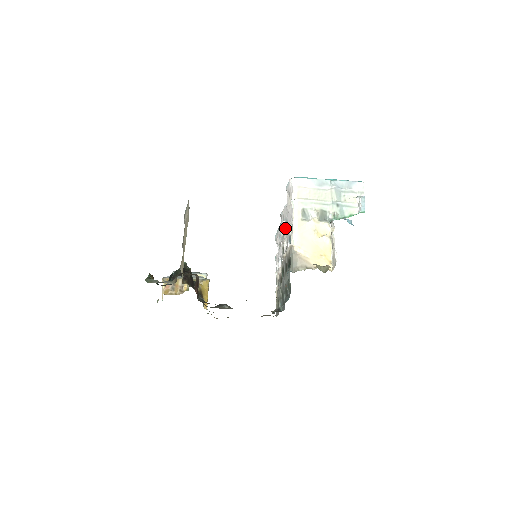
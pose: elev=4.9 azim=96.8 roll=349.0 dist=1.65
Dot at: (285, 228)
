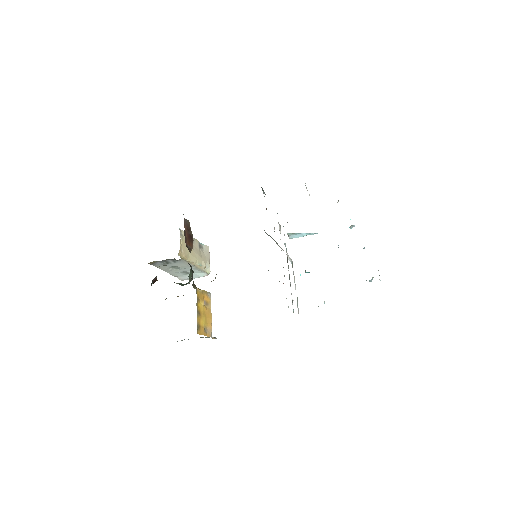
Dot at: occluded
